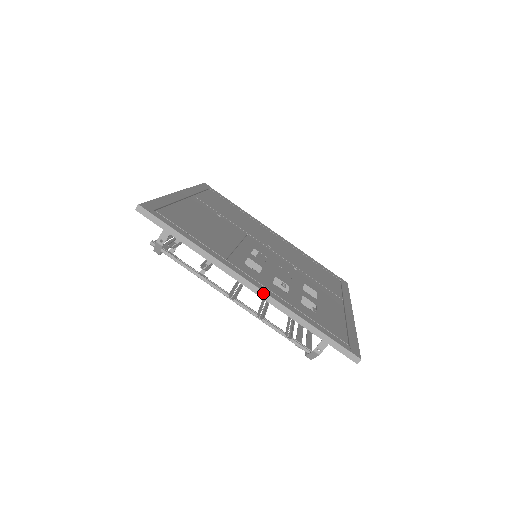
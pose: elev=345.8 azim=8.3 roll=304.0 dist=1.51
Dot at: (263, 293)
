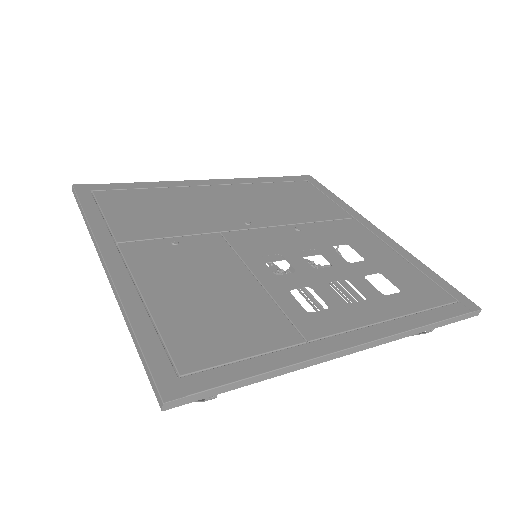
Dot at: (375, 342)
